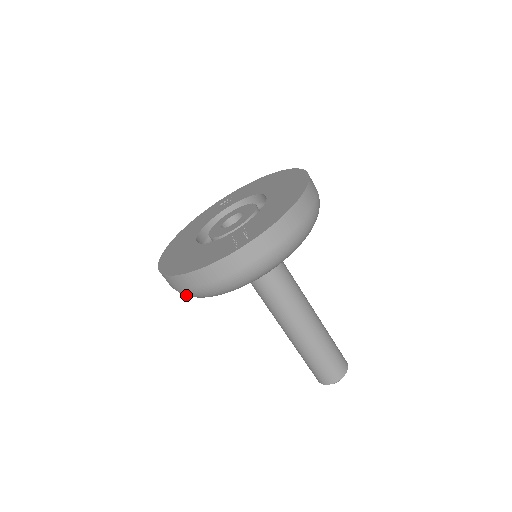
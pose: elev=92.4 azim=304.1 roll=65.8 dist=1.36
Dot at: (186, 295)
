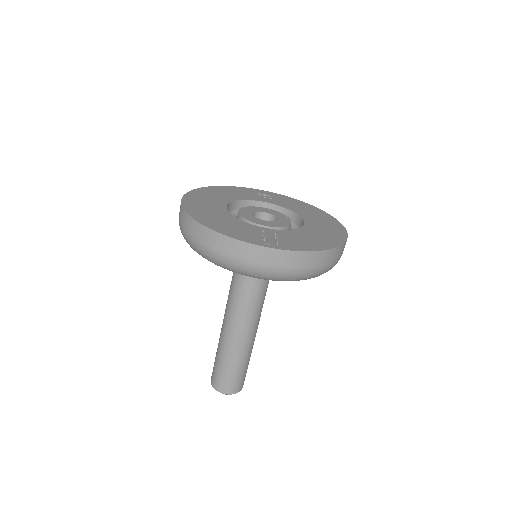
Dot at: (188, 241)
